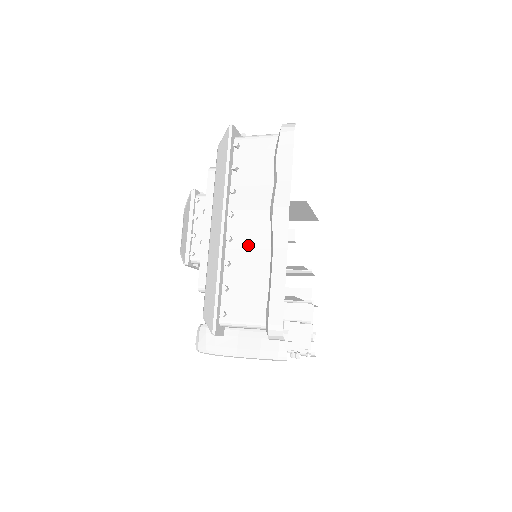
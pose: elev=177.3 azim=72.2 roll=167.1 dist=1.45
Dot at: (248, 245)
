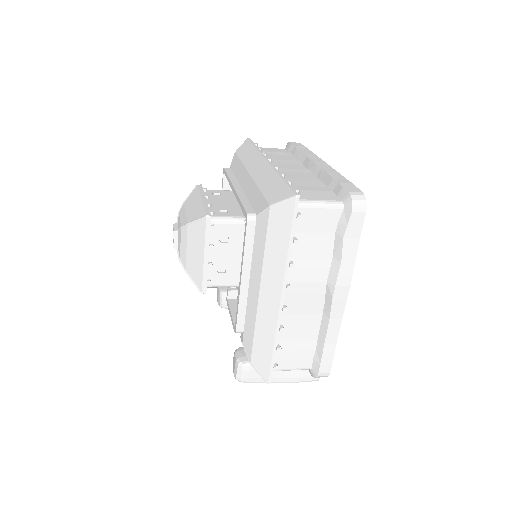
Dot at: (302, 311)
